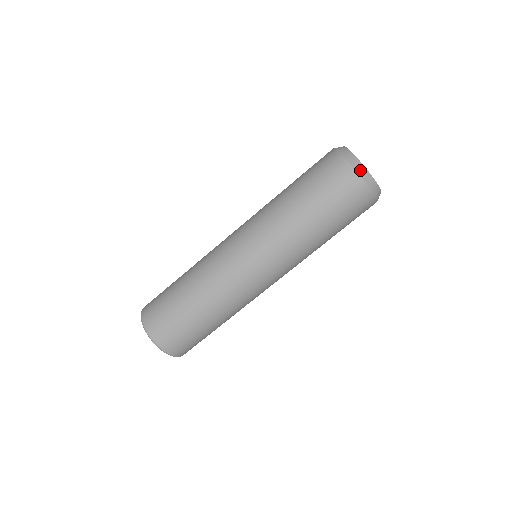
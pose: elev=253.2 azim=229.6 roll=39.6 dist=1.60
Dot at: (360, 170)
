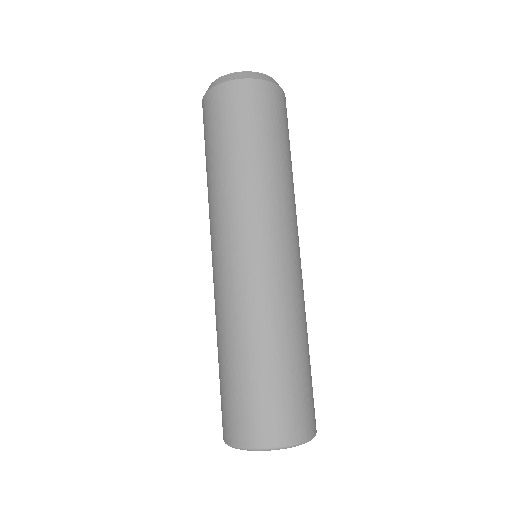
Dot at: (238, 76)
